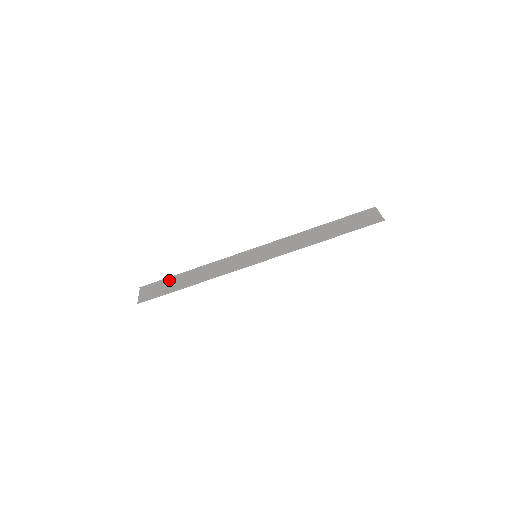
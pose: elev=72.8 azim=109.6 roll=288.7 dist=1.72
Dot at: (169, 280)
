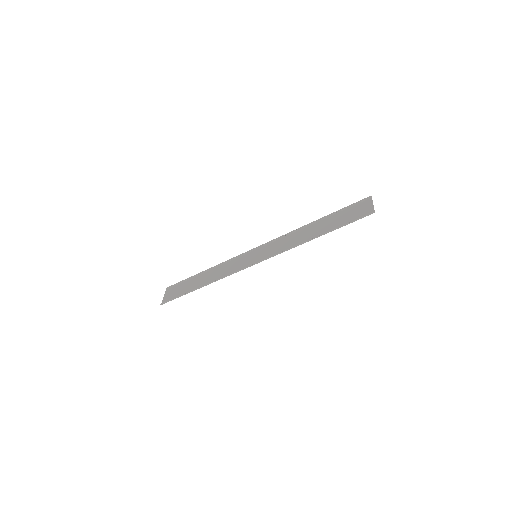
Dot at: (187, 281)
